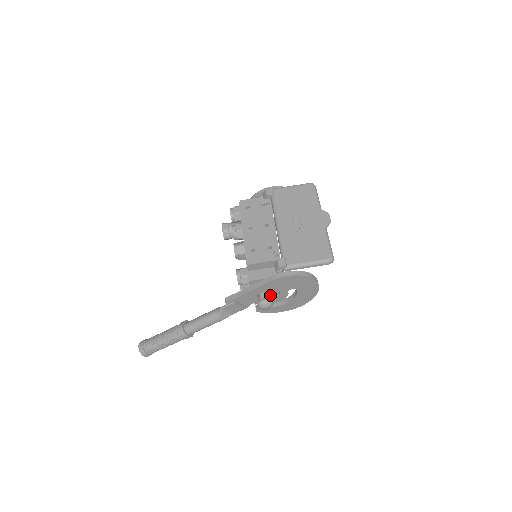
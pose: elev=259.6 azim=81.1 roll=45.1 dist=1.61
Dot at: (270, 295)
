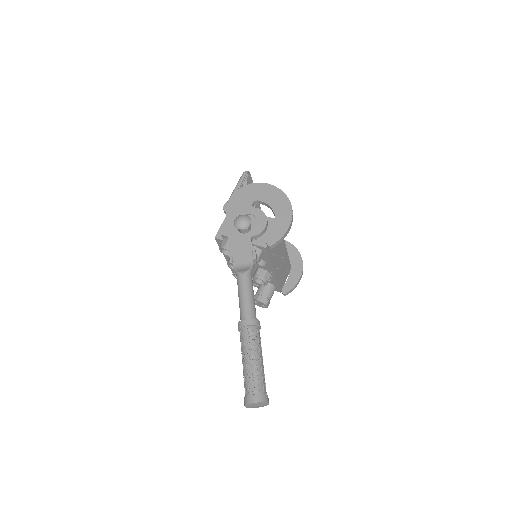
Dot at: occluded
